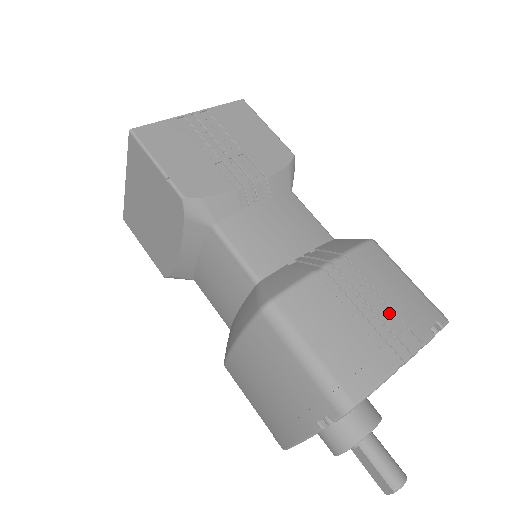
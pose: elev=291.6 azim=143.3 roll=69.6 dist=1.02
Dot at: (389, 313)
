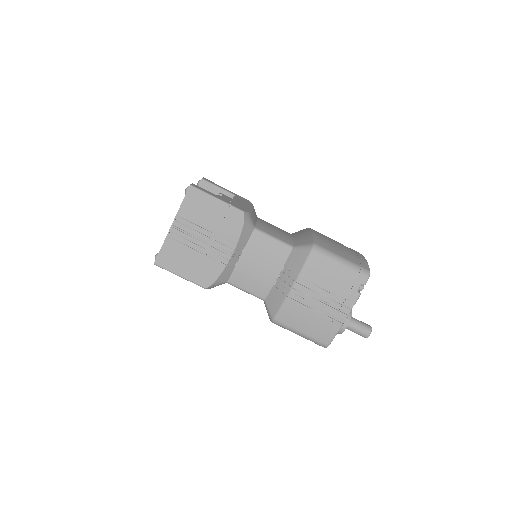
Dot at: (333, 297)
